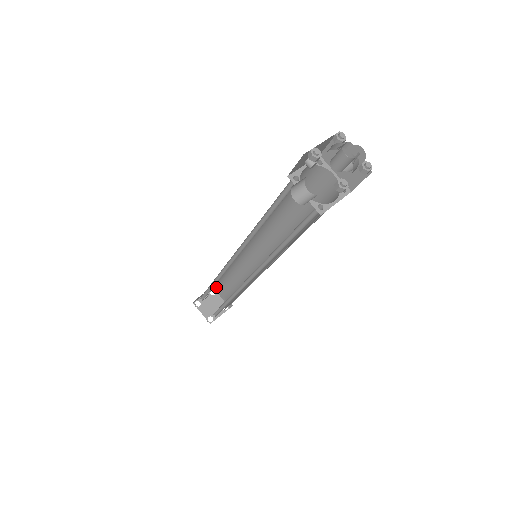
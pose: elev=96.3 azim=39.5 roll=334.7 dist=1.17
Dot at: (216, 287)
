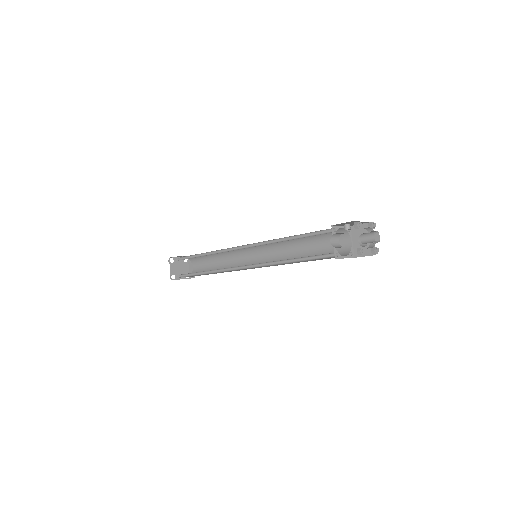
Dot at: (194, 258)
